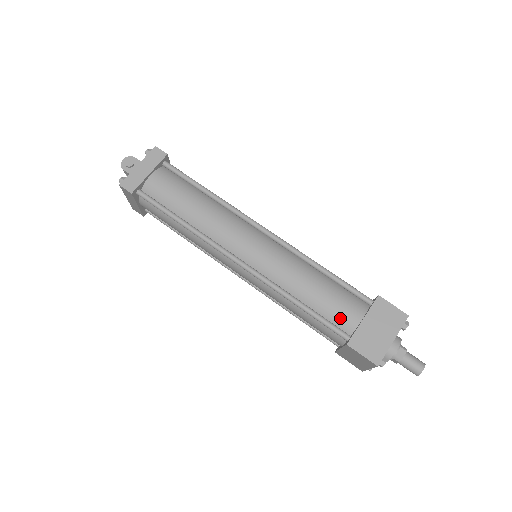
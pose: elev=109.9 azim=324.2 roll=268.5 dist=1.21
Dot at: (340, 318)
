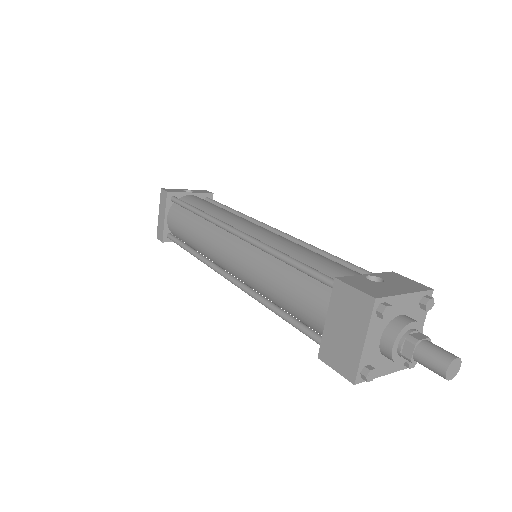
Dot at: (311, 320)
